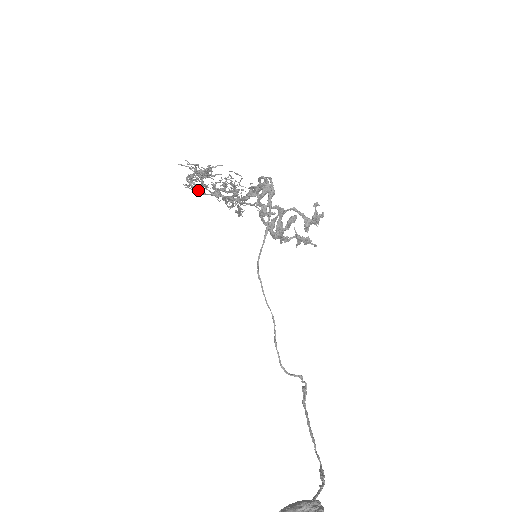
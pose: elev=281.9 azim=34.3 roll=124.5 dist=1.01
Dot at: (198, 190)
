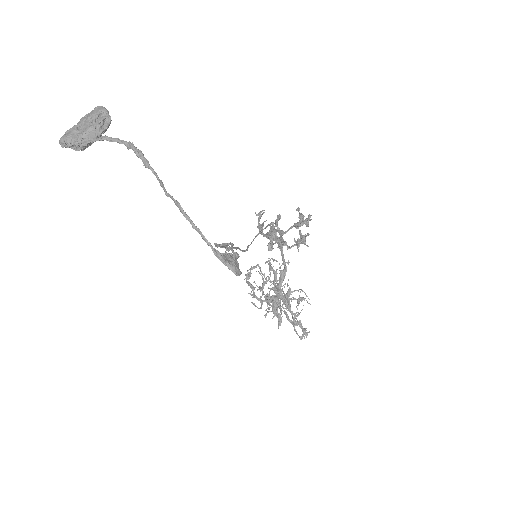
Dot at: (252, 286)
